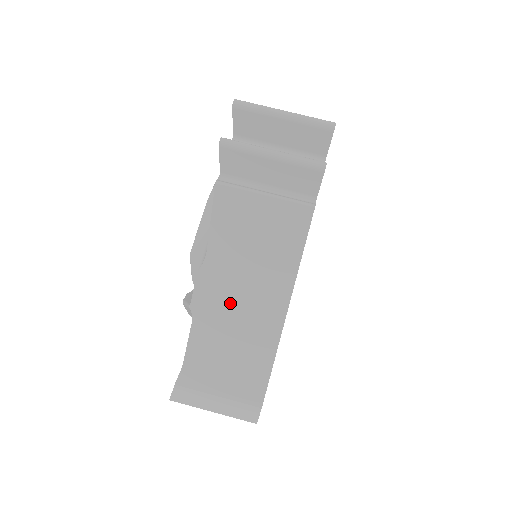
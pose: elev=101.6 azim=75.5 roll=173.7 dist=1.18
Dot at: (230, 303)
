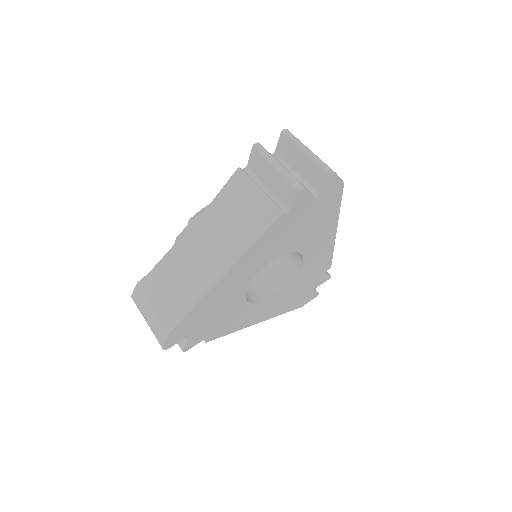
Dot at: (198, 248)
